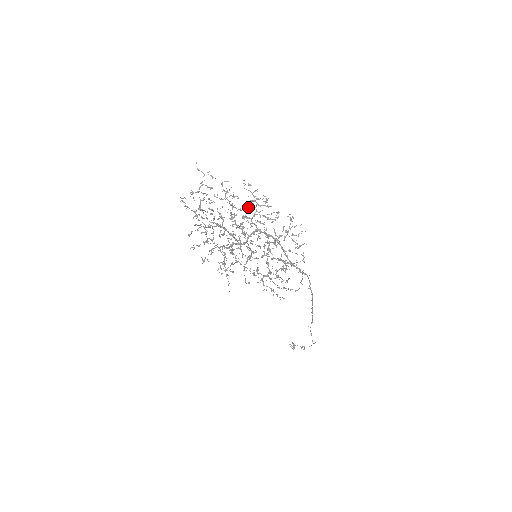
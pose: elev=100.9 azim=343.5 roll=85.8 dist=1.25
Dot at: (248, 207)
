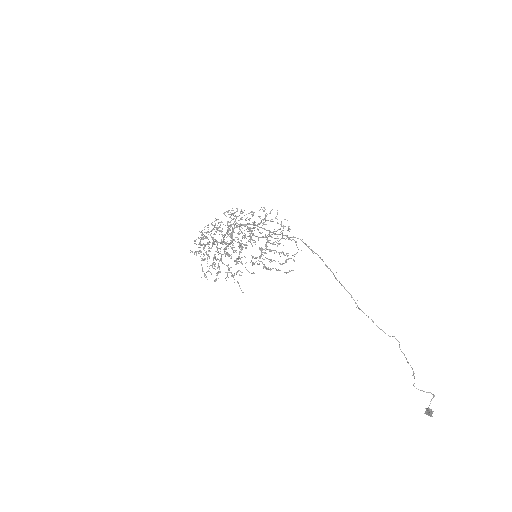
Dot at: occluded
